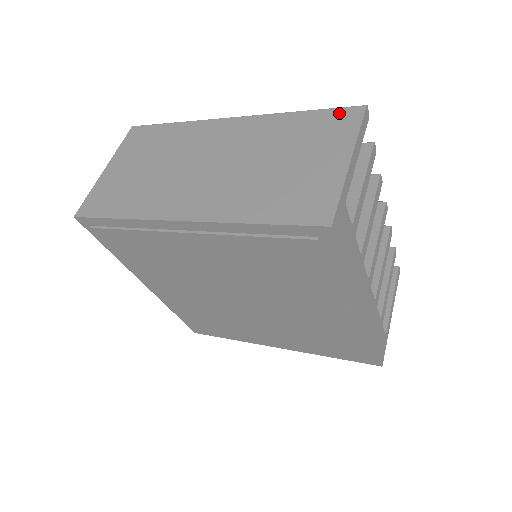
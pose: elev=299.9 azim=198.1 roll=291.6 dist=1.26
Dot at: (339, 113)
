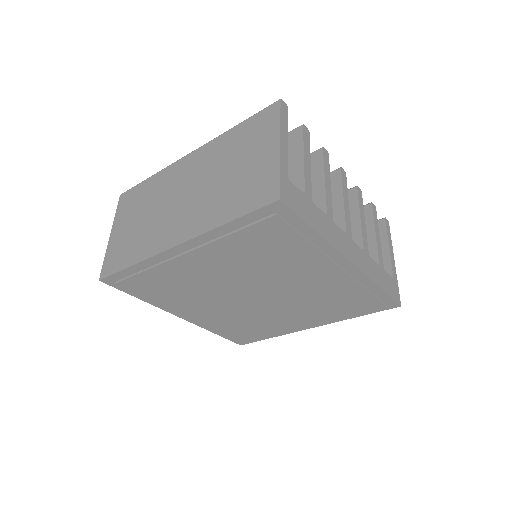
Dot at: (263, 114)
